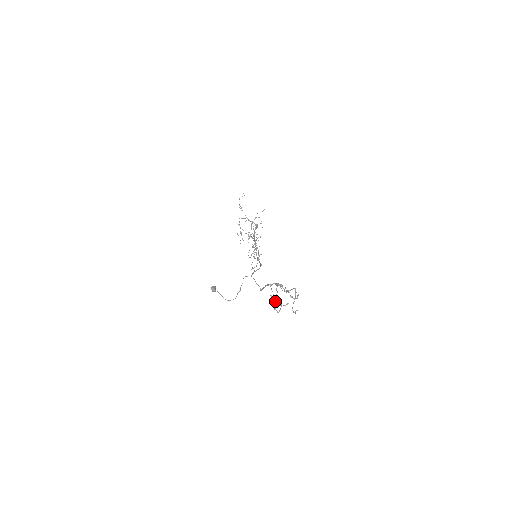
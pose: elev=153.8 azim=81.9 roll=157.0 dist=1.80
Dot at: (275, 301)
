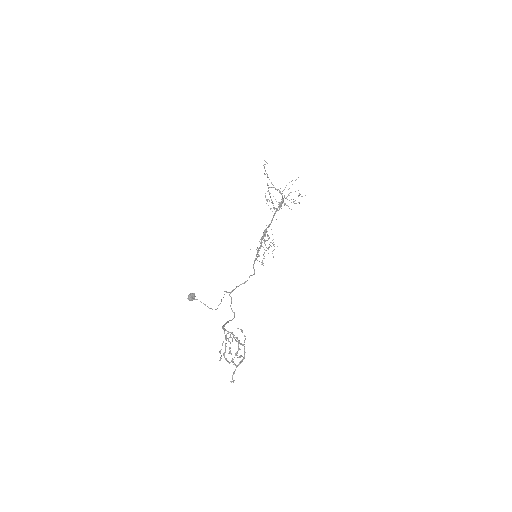
Dot at: occluded
